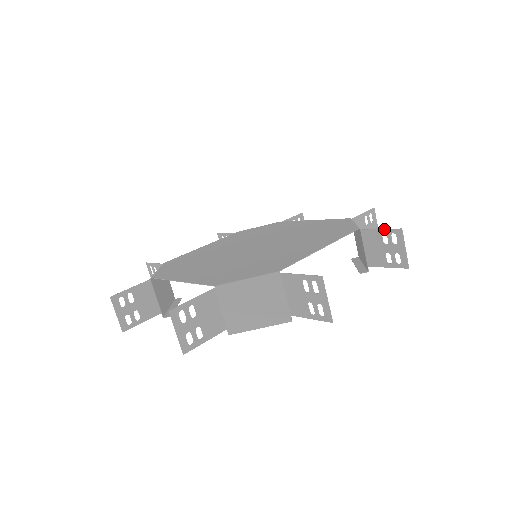
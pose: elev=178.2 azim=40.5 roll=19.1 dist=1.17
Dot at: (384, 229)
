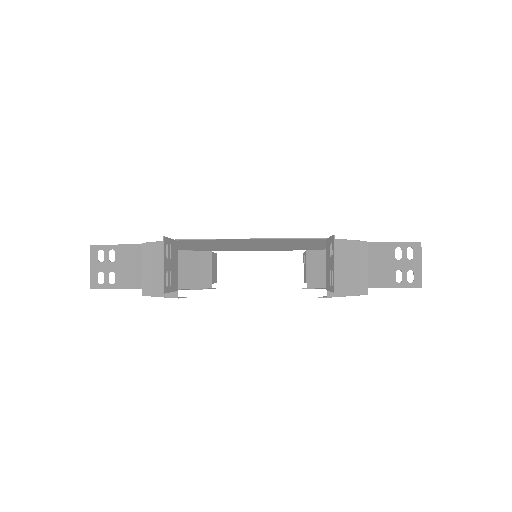
Dot at: occluded
